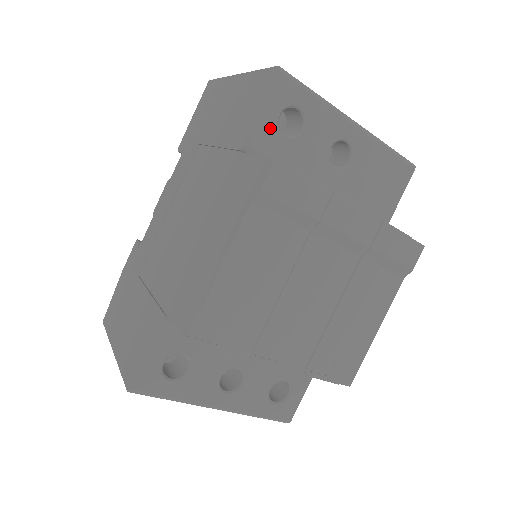
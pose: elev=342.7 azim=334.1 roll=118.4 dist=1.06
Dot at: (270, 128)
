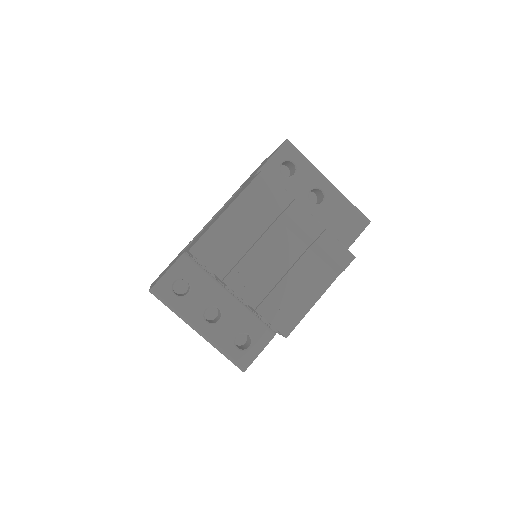
Dot at: (274, 168)
